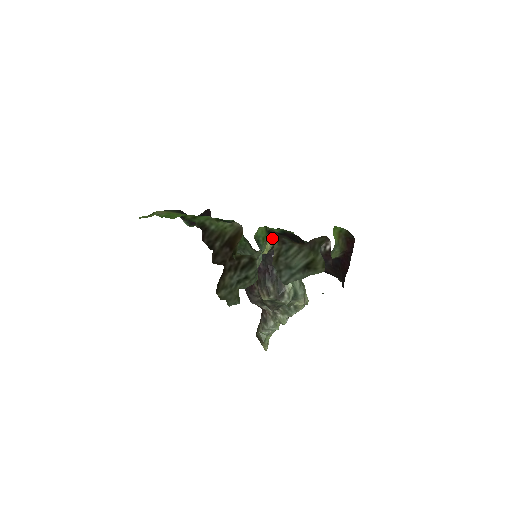
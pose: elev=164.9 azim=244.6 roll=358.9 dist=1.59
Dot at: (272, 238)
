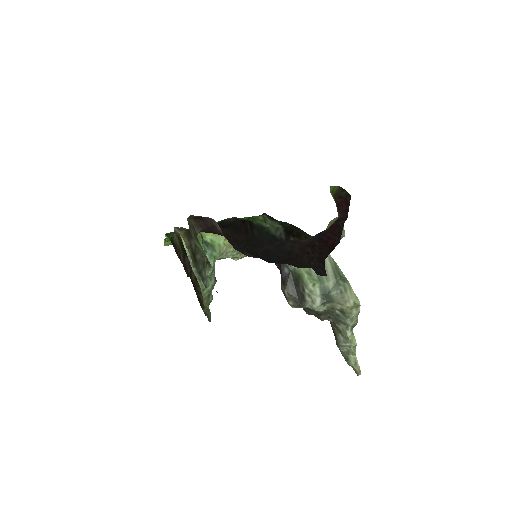
Dot at: occluded
